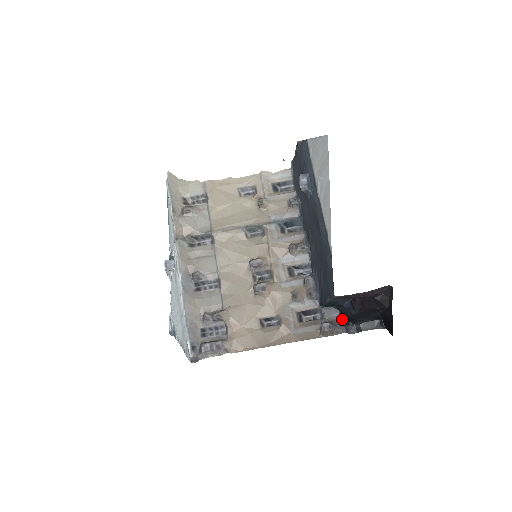
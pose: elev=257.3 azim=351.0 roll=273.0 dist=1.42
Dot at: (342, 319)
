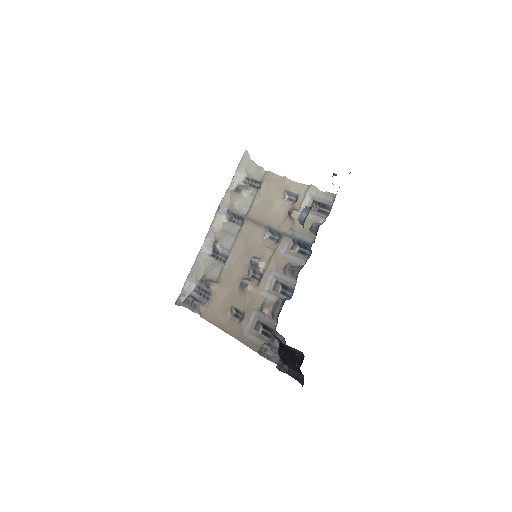
Dot at: occluded
